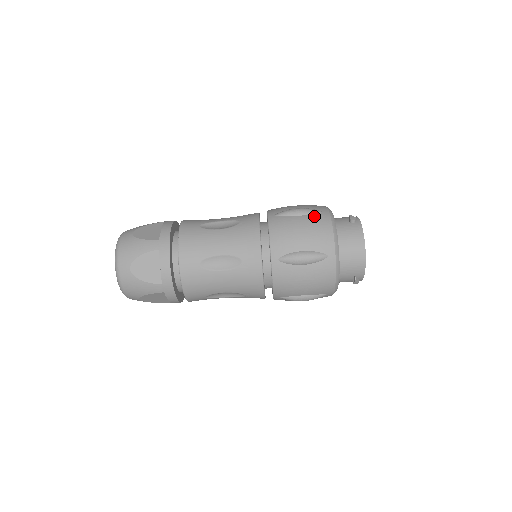
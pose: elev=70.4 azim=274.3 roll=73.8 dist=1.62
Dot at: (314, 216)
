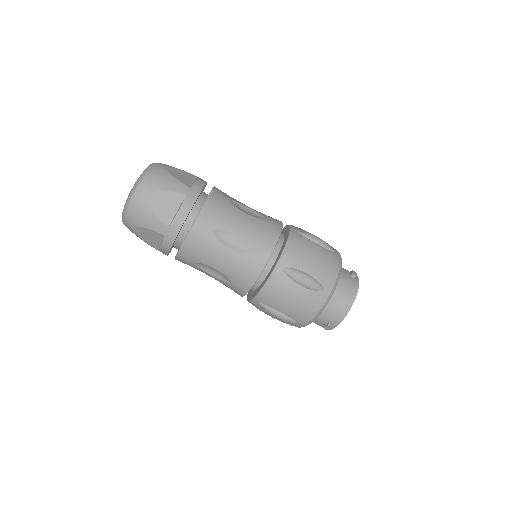
Dot at: (329, 252)
